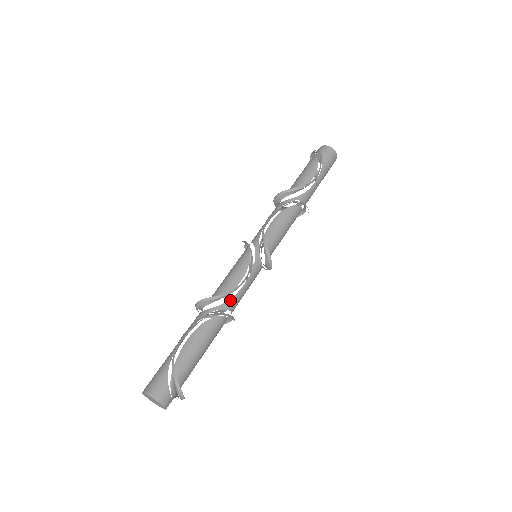
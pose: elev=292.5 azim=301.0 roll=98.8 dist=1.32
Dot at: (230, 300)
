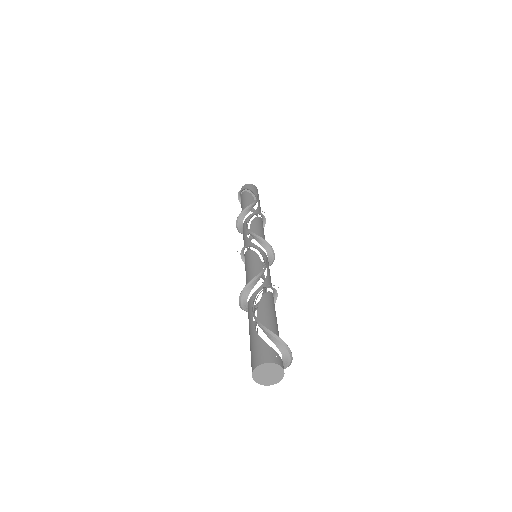
Dot at: (266, 280)
